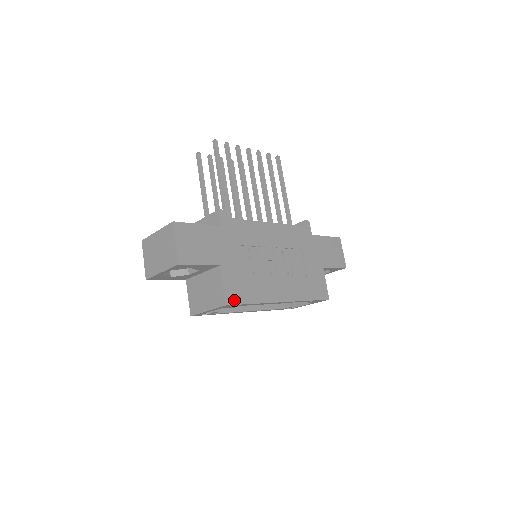
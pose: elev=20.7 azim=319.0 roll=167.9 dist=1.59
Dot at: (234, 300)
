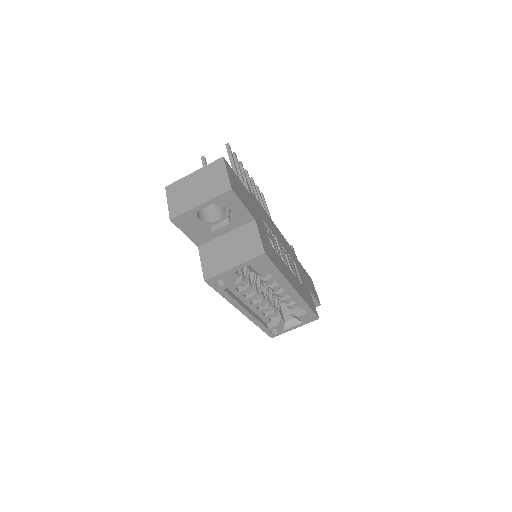
Dot at: (269, 255)
